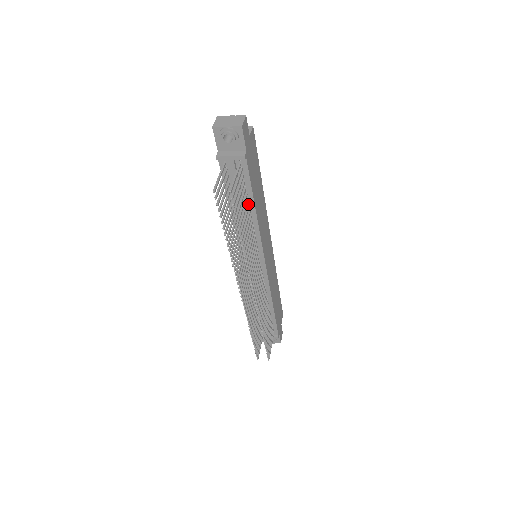
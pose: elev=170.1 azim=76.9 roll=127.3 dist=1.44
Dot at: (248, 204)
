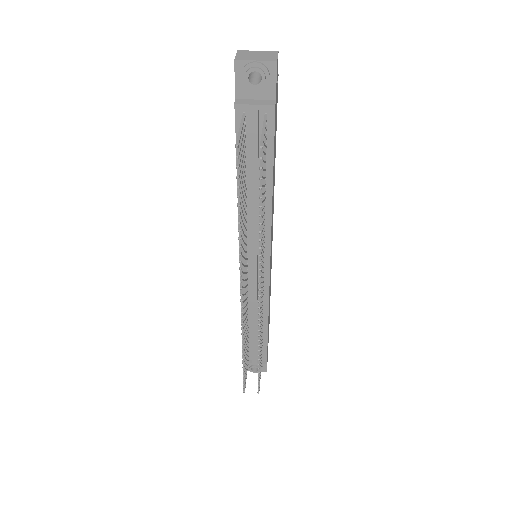
Dot at: occluded
